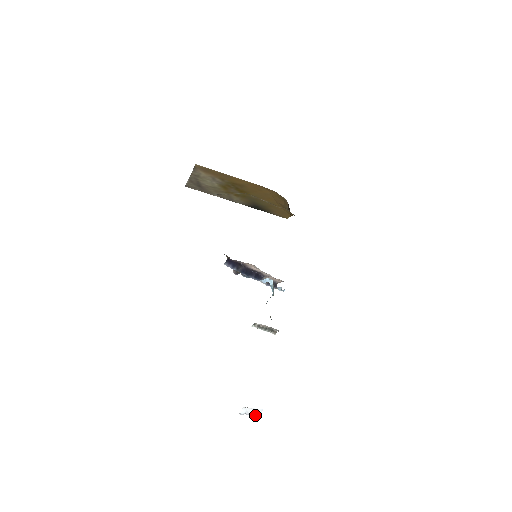
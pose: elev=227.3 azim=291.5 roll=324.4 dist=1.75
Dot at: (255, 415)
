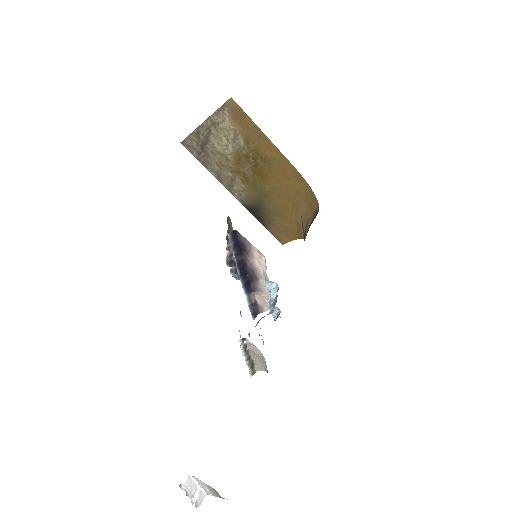
Dot at: (195, 500)
